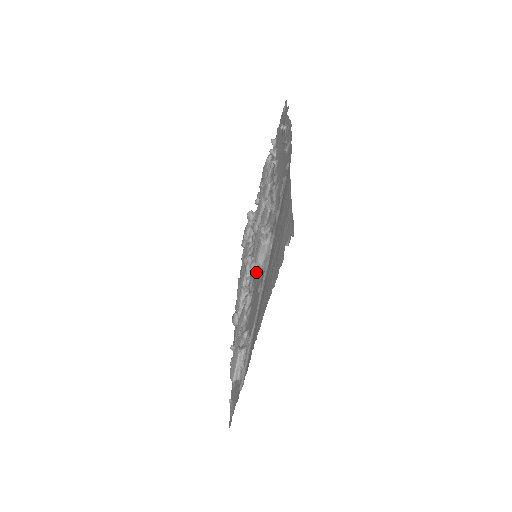
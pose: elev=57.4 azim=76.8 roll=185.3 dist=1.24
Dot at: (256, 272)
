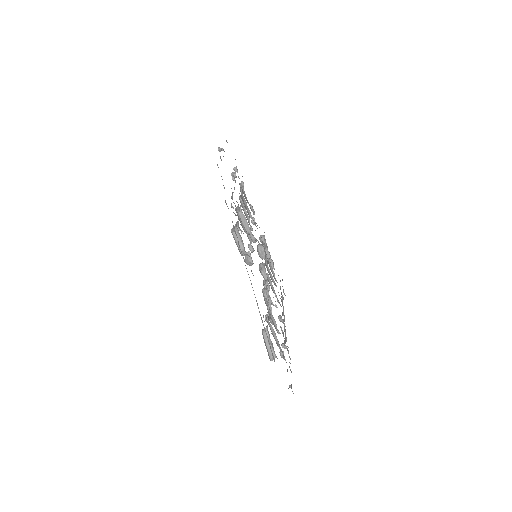
Dot at: (251, 263)
